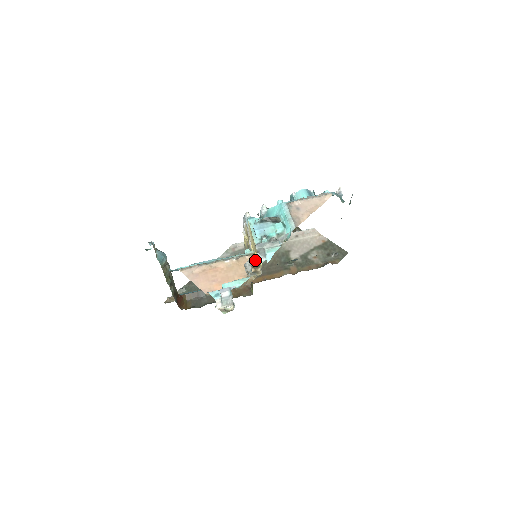
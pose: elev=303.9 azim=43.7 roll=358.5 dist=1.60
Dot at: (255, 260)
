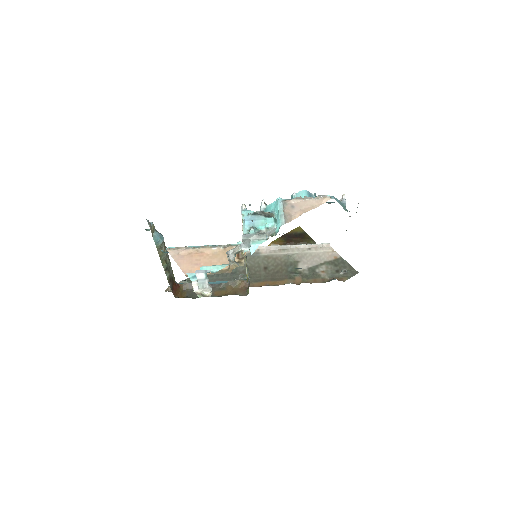
Dot at: (238, 249)
